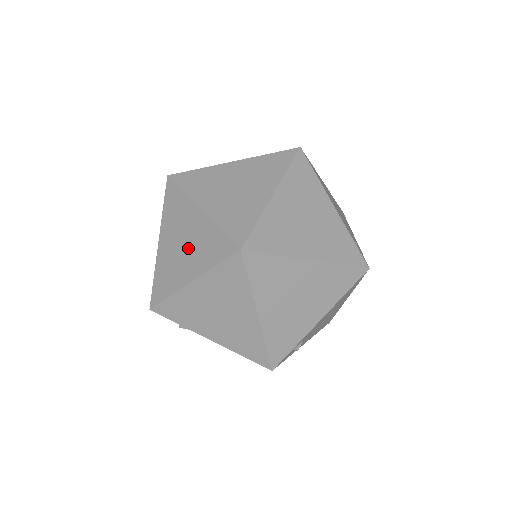
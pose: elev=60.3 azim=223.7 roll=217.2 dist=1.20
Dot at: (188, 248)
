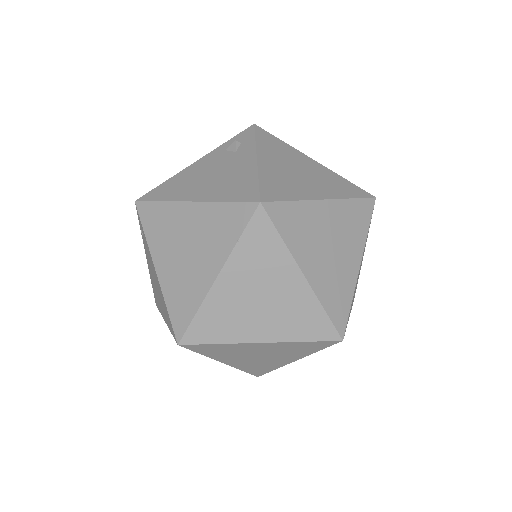
Dot at: (269, 308)
